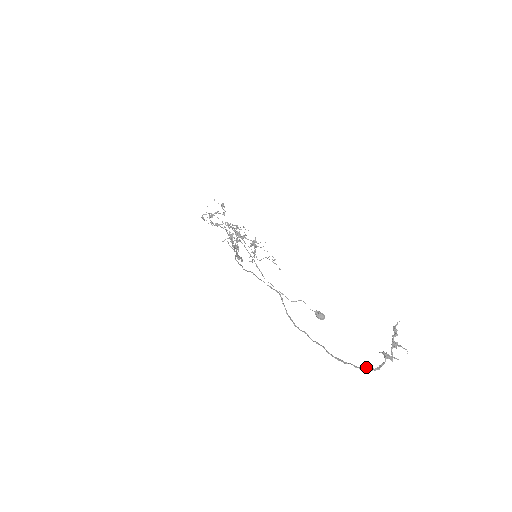
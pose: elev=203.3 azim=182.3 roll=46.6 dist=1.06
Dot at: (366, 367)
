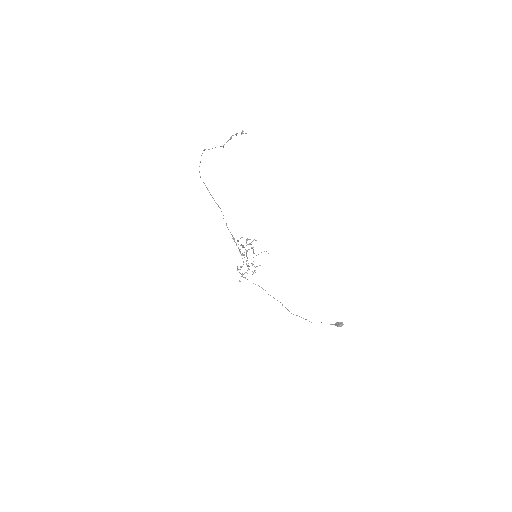
Dot at: occluded
